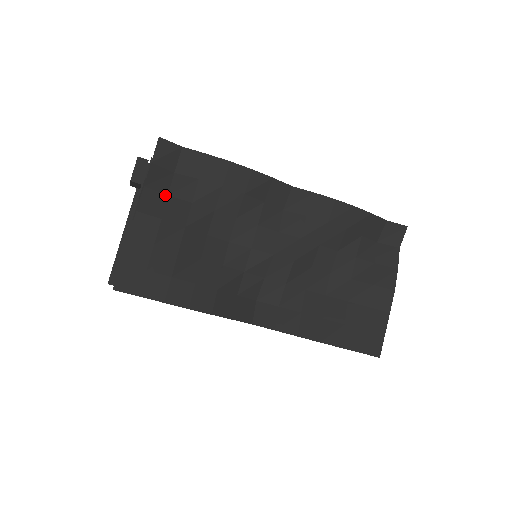
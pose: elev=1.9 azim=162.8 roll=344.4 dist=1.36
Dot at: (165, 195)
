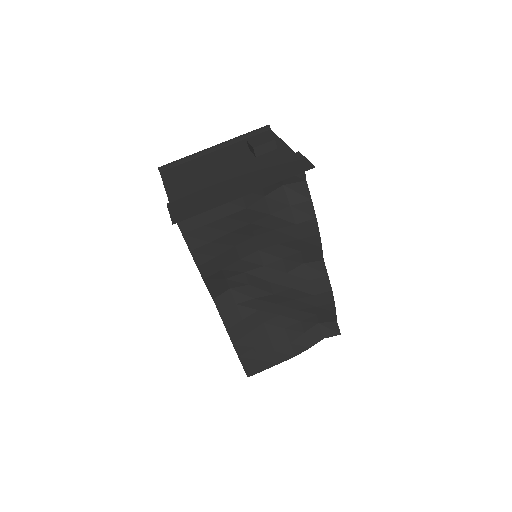
Dot at: (264, 195)
